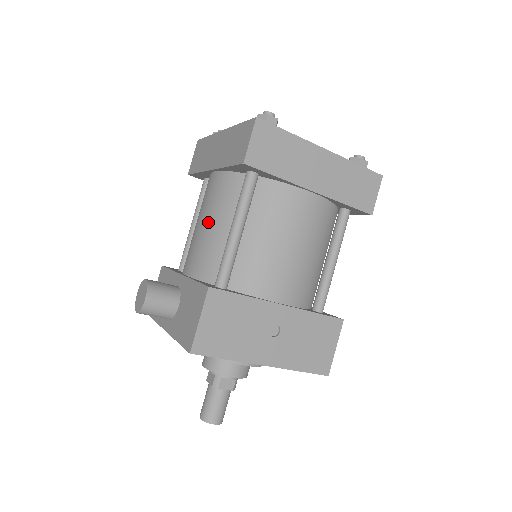
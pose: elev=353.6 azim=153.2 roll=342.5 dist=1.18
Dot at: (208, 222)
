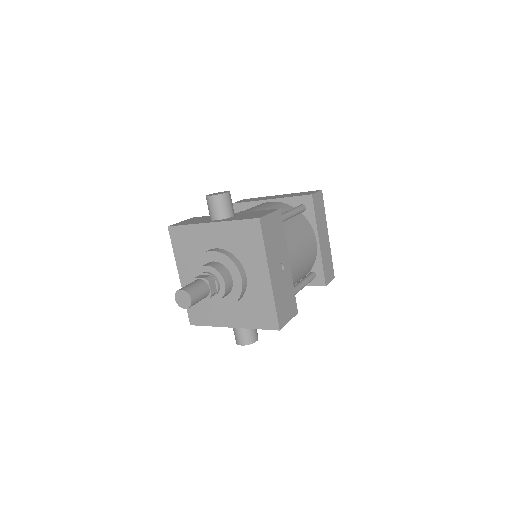
Dot at: (263, 208)
